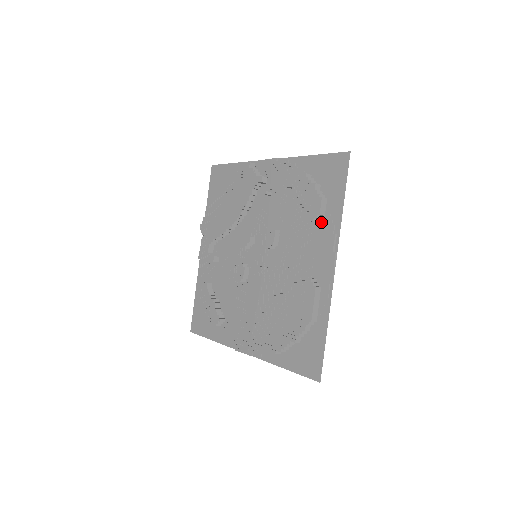
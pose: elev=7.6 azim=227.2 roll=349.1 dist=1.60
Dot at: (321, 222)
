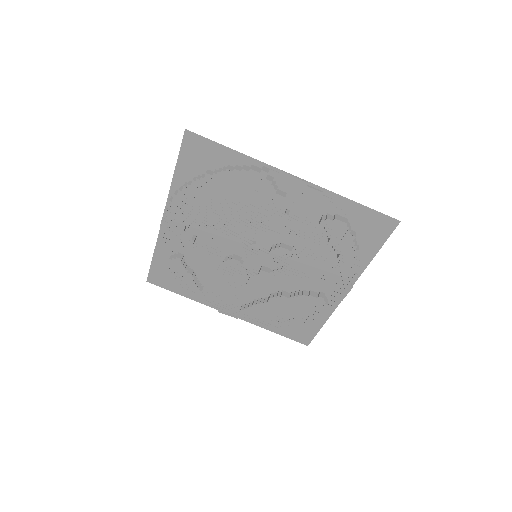
Dot at: occluded
